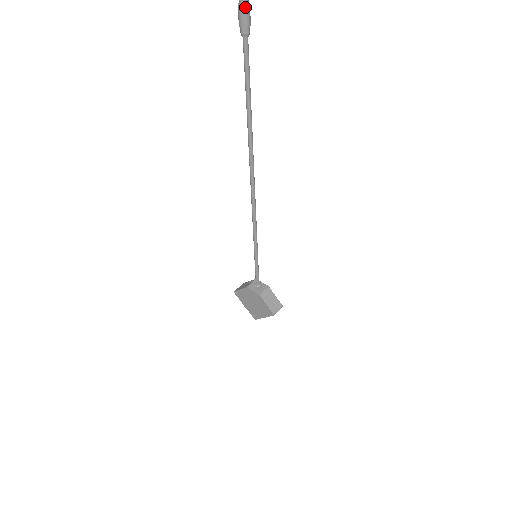
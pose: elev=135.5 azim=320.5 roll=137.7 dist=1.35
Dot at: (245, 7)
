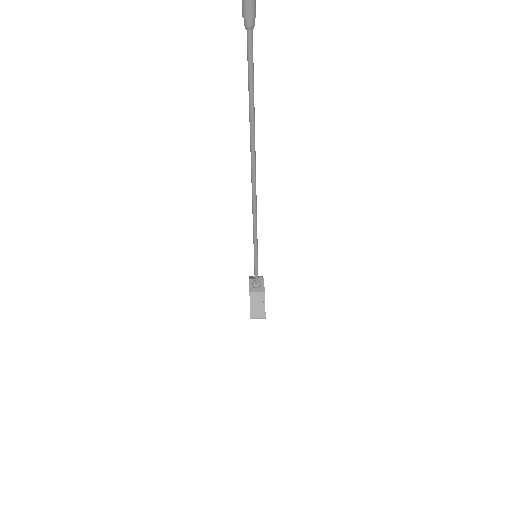
Dot at: out of frame
